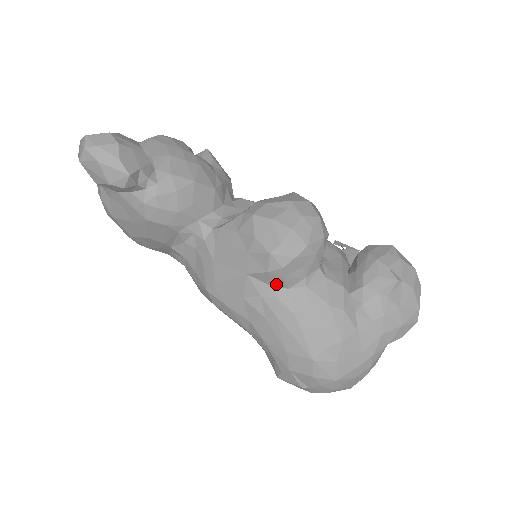
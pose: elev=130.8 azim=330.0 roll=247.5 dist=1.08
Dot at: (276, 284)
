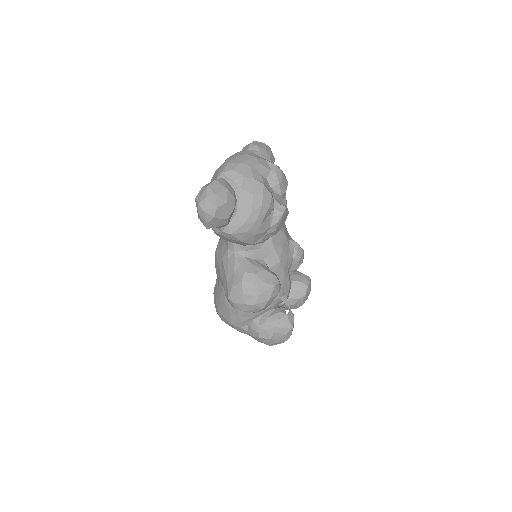
Dot at: occluded
